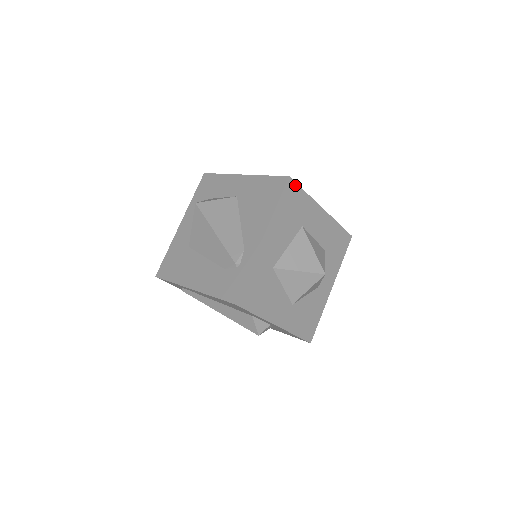
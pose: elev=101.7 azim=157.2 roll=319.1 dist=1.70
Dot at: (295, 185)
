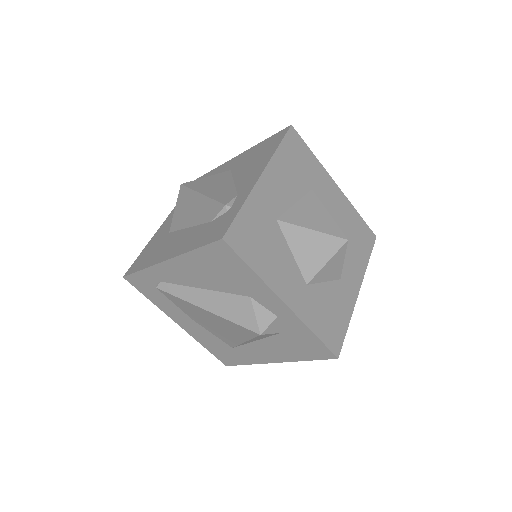
Dot at: (299, 138)
